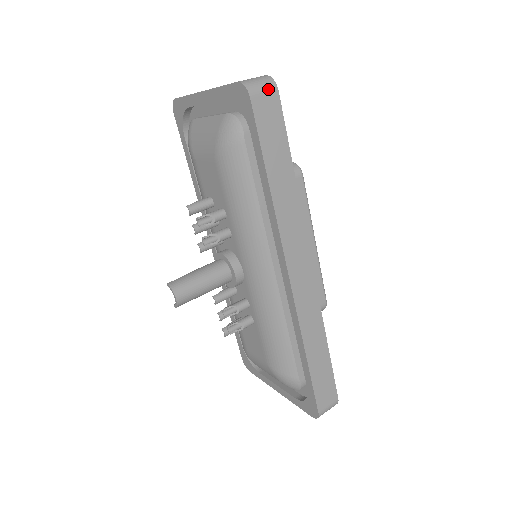
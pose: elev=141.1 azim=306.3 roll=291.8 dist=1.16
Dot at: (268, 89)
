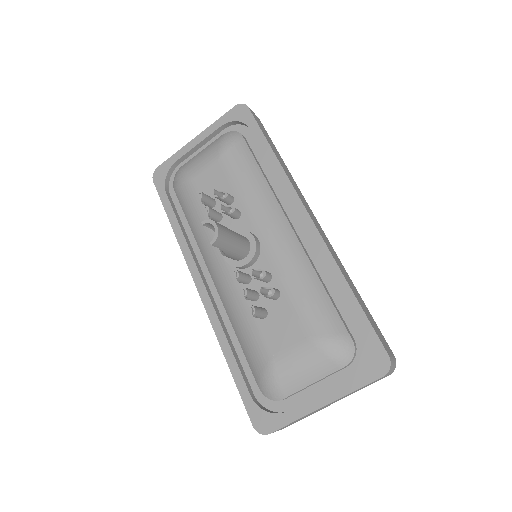
Dot at: (254, 113)
